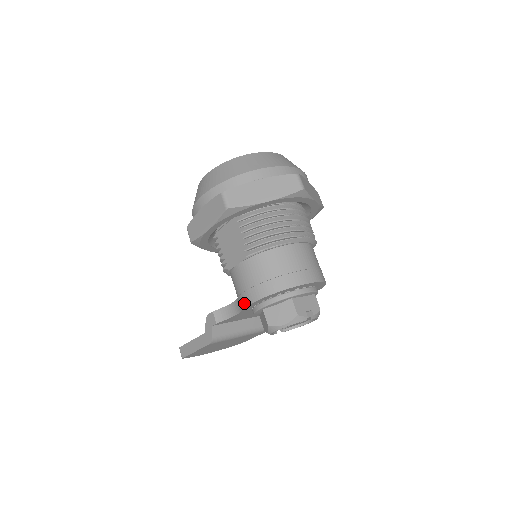
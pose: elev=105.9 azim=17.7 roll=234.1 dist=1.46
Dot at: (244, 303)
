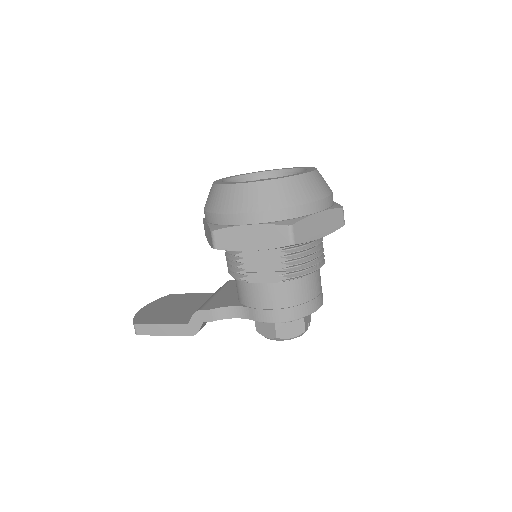
Dot at: (262, 318)
